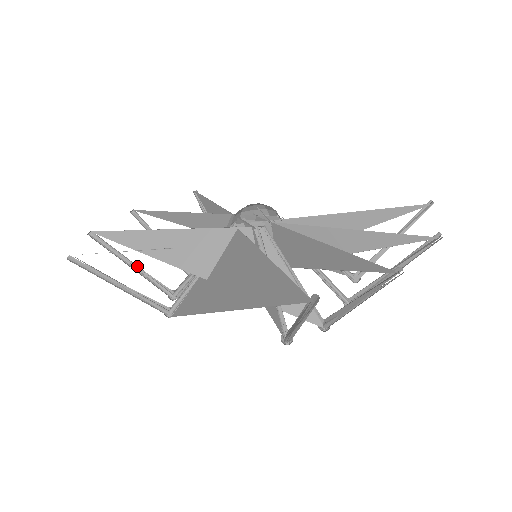
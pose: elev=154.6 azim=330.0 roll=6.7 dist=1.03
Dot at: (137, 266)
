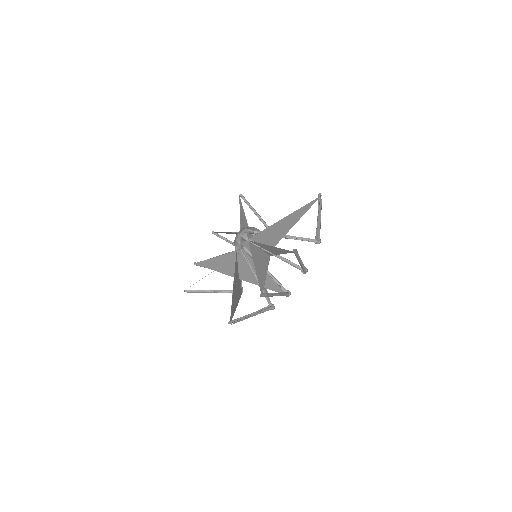
Dot at: occluded
